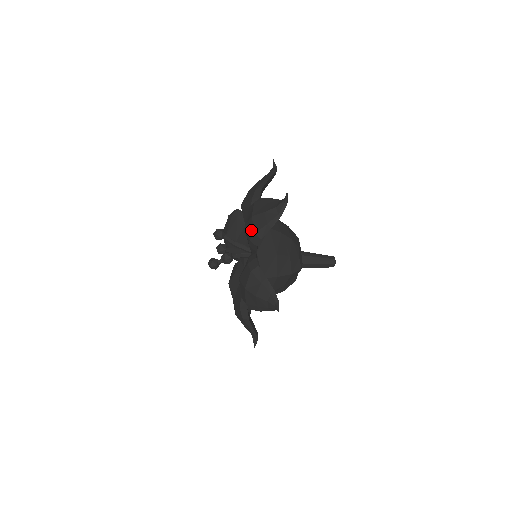
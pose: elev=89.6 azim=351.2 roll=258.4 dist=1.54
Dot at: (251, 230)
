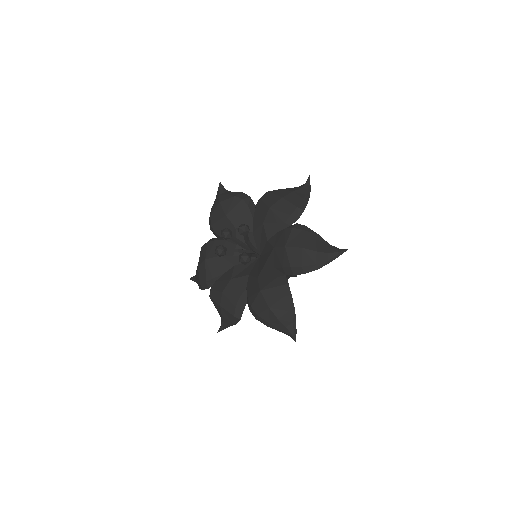
Dot at: (297, 260)
